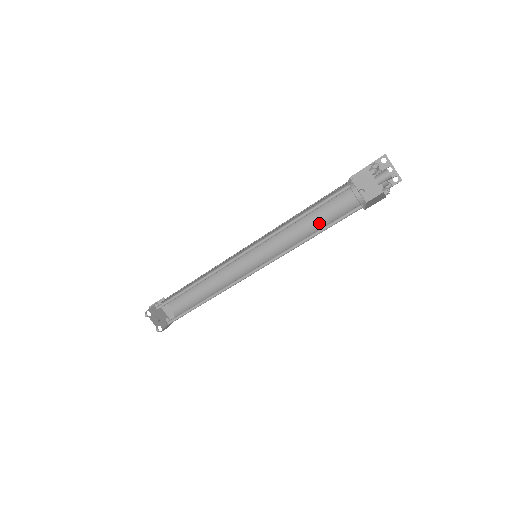
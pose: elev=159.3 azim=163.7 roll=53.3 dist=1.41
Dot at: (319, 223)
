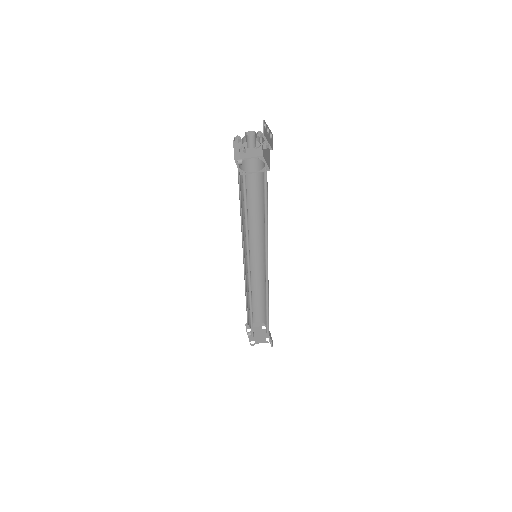
Dot at: (265, 207)
